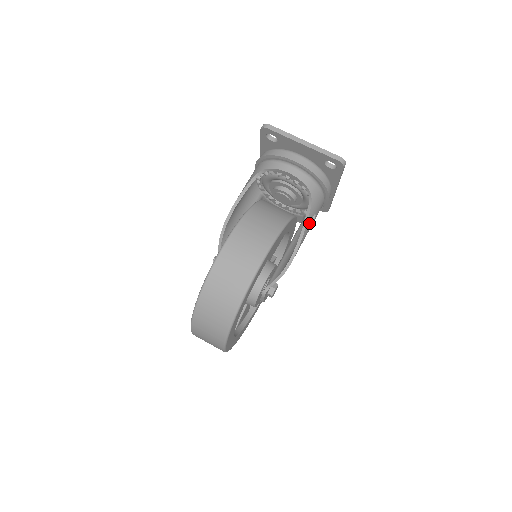
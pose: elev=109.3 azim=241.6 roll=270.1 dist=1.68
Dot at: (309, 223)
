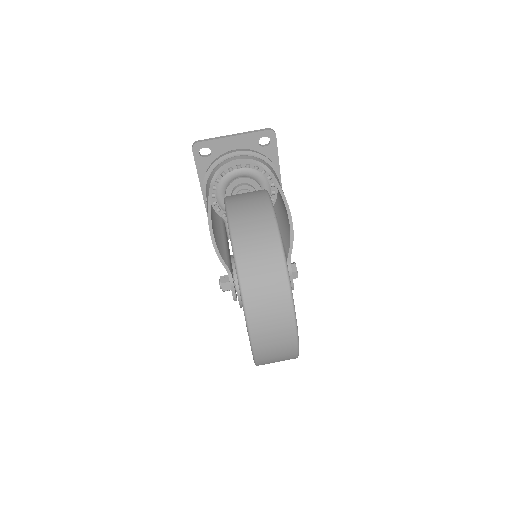
Dot at: occluded
